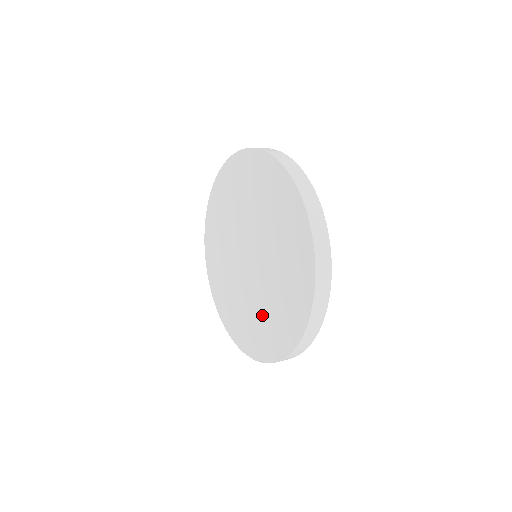
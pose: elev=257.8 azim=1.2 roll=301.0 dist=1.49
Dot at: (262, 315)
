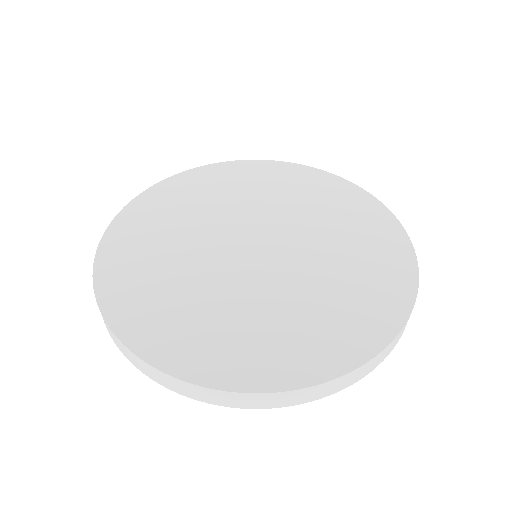
Dot at: (340, 277)
